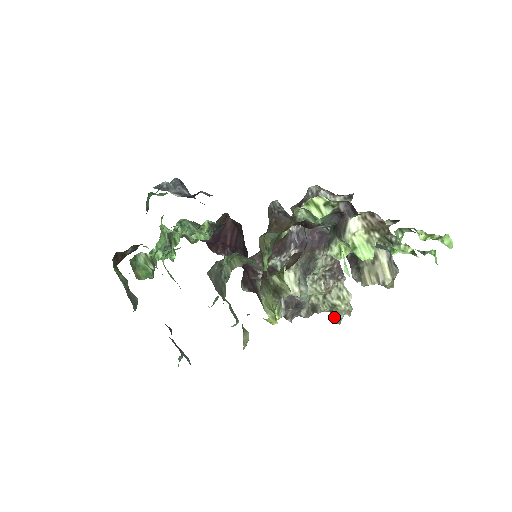
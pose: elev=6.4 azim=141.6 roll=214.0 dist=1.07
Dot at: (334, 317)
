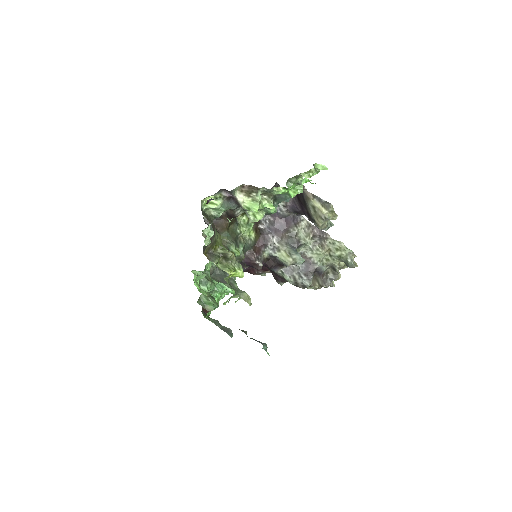
Dot at: (347, 264)
